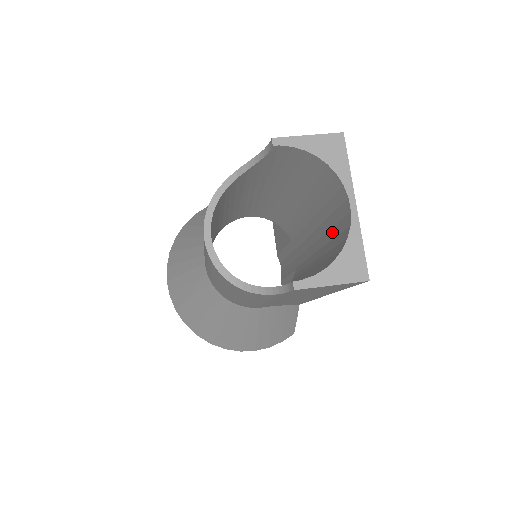
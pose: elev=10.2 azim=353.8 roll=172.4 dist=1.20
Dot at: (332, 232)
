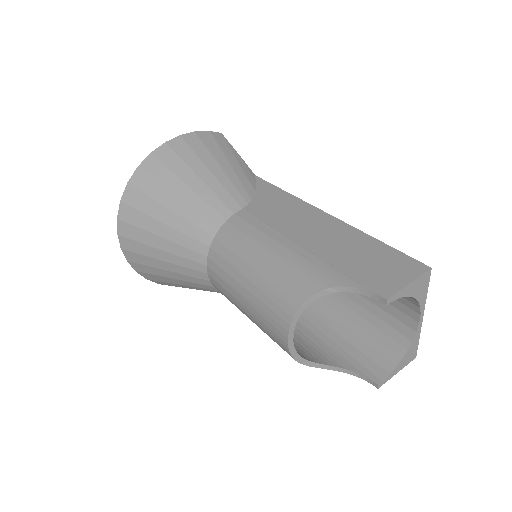
Dot at: (377, 300)
